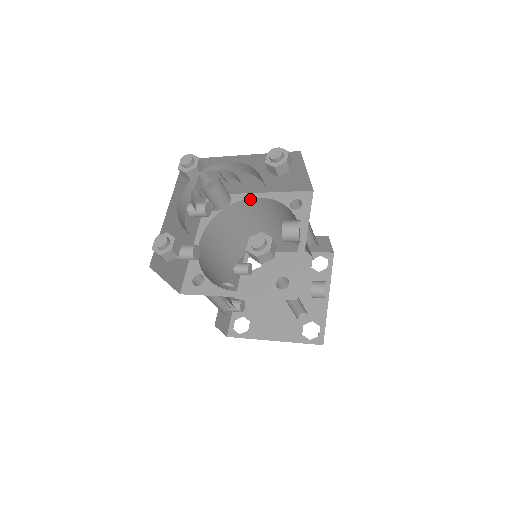
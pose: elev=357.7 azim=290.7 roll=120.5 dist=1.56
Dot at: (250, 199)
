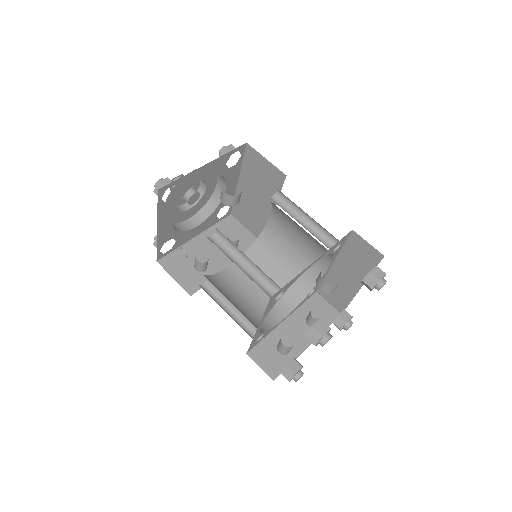
Dot at: (270, 221)
